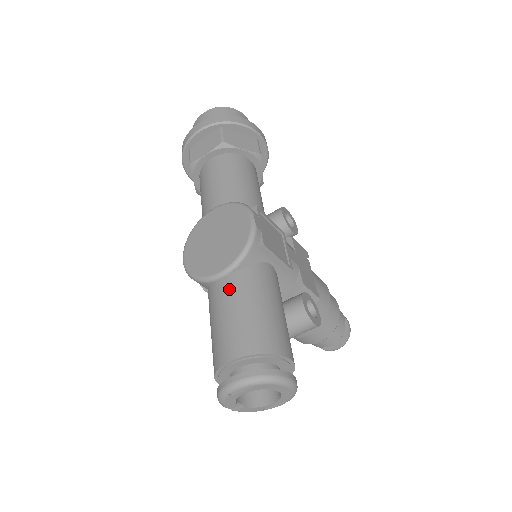
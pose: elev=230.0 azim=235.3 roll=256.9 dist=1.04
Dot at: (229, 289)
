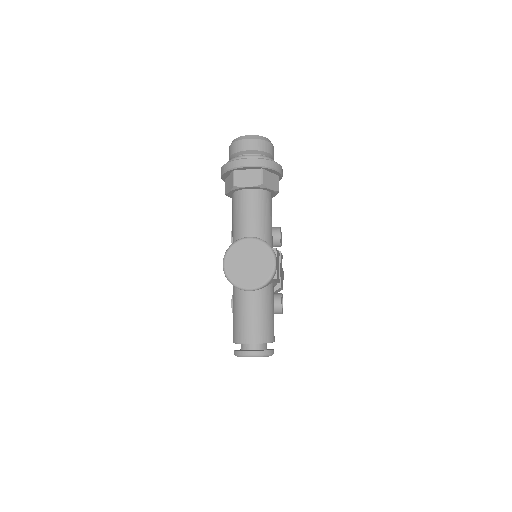
Dot at: (253, 300)
